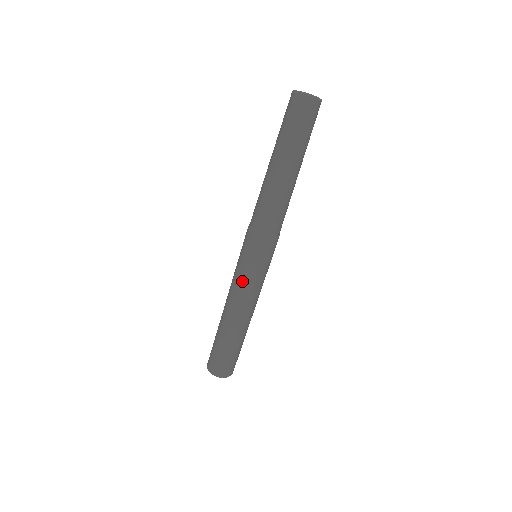
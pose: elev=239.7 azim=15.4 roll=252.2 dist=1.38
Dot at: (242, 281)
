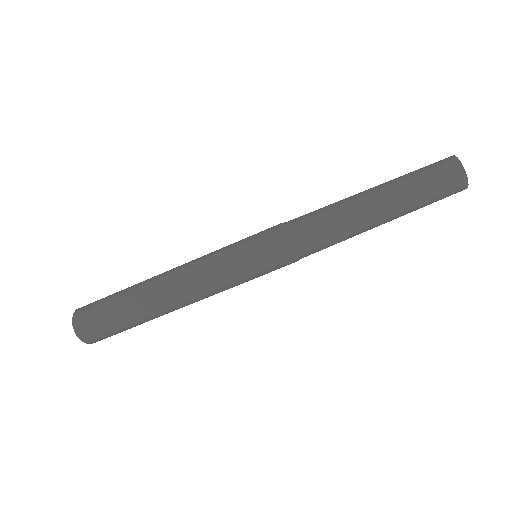
Dot at: (219, 252)
